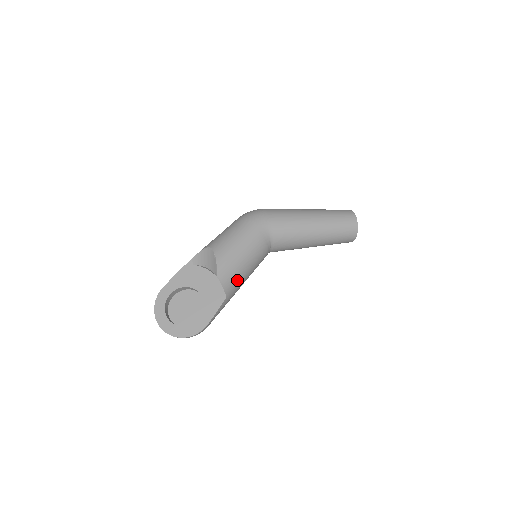
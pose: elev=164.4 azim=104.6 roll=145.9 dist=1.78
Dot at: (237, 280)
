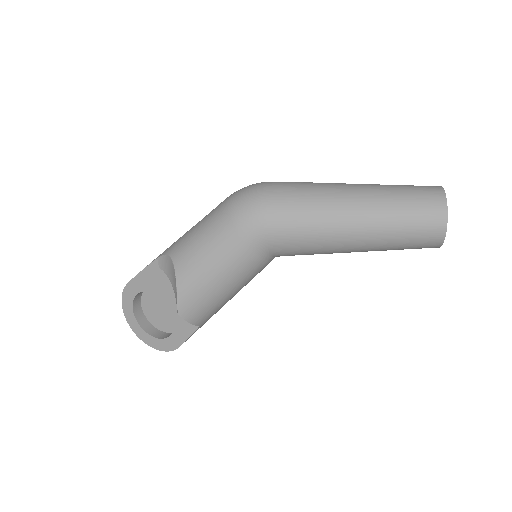
Dot at: (214, 309)
